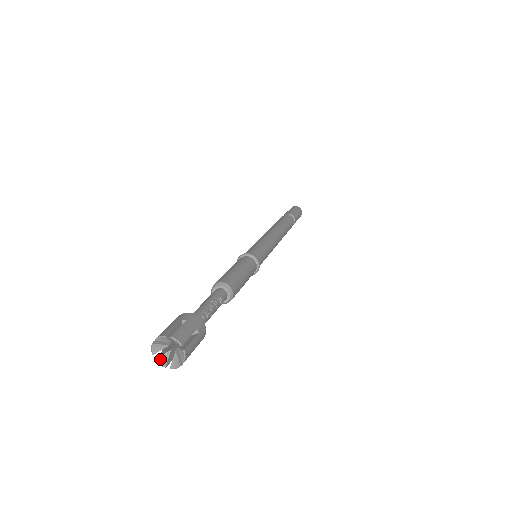
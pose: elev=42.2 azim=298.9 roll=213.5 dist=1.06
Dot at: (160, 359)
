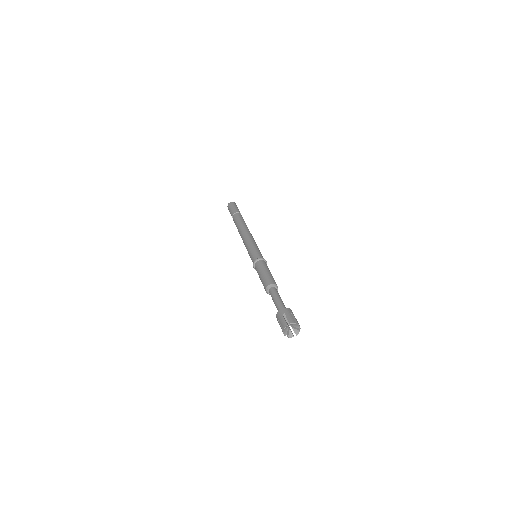
Dot at: (285, 332)
